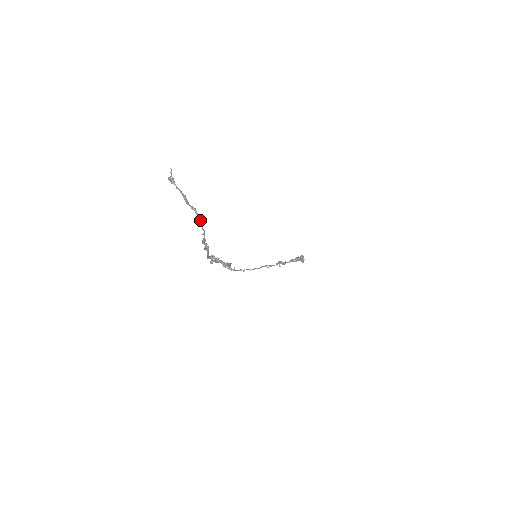
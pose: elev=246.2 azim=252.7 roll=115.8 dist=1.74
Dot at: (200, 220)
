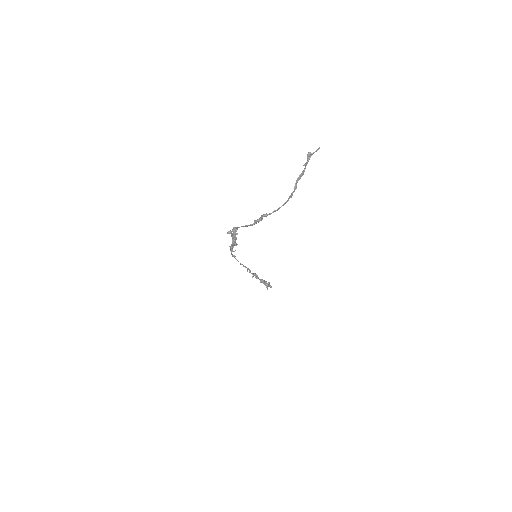
Dot at: (288, 200)
